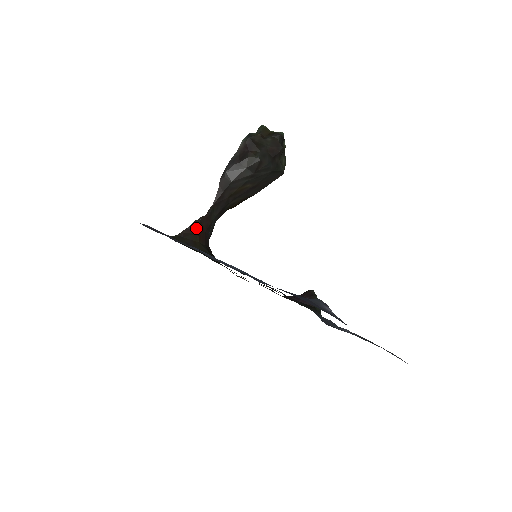
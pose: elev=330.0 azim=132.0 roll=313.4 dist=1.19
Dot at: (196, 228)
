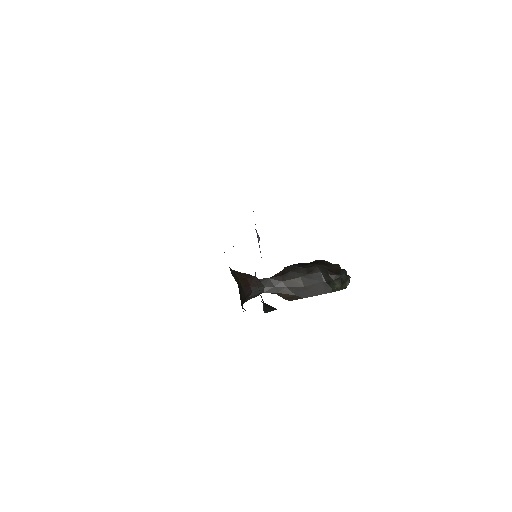
Dot at: (246, 277)
